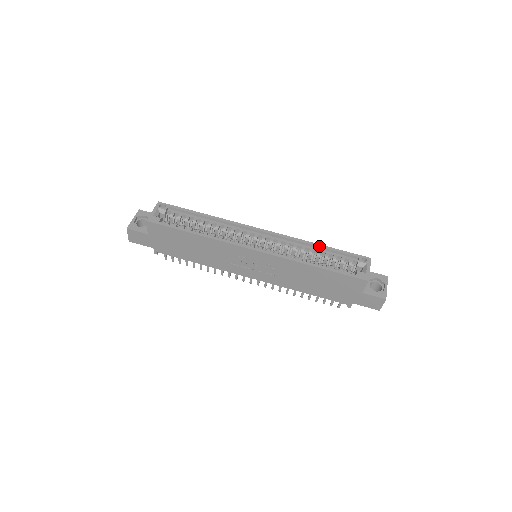
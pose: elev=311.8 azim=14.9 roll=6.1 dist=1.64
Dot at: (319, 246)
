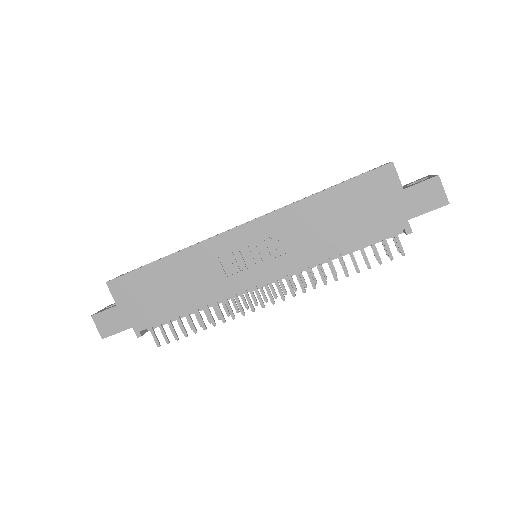
Dot at: (318, 192)
